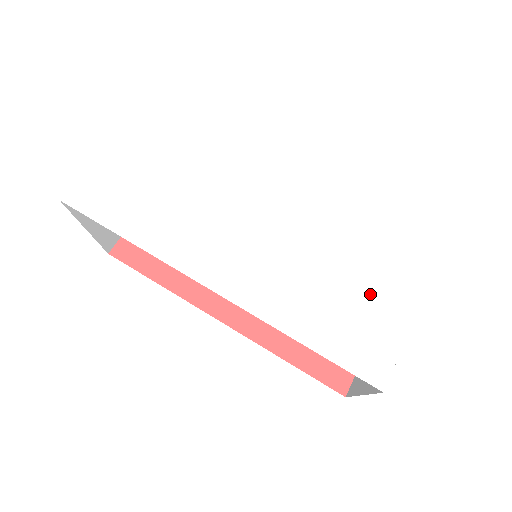
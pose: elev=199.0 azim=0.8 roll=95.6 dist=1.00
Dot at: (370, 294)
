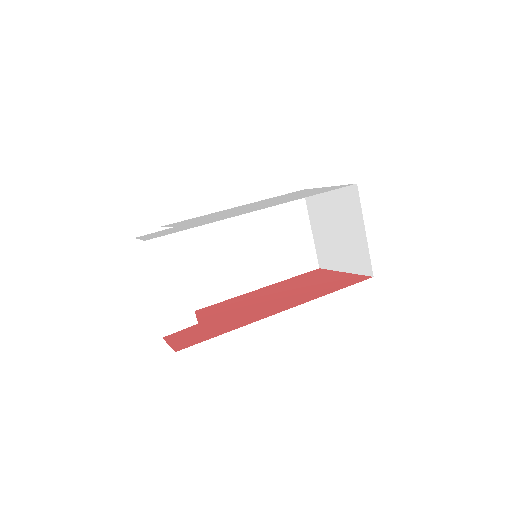
Dot at: (309, 192)
